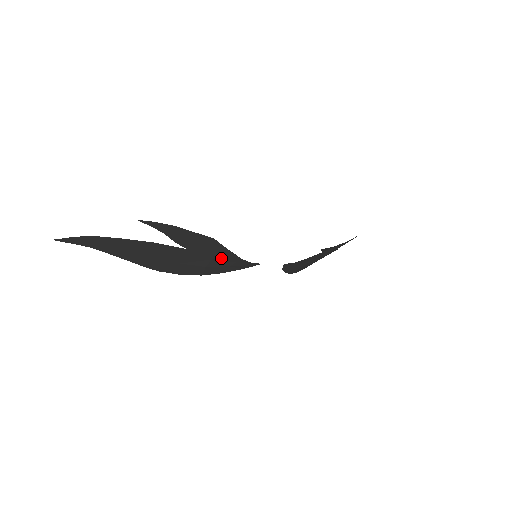
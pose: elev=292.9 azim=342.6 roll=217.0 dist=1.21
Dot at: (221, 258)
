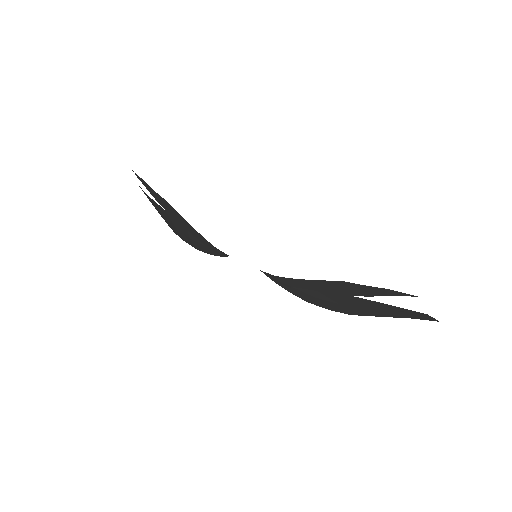
Dot at: (192, 232)
